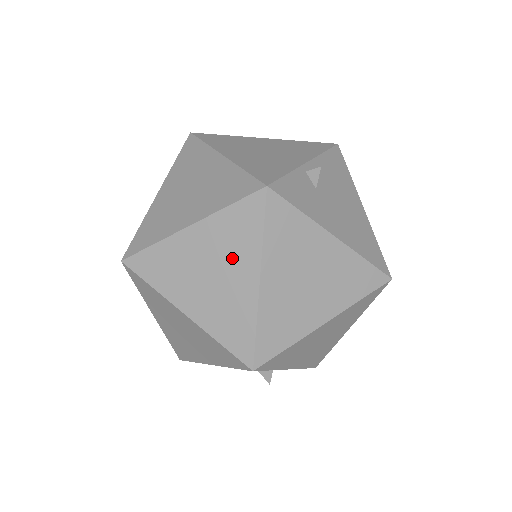
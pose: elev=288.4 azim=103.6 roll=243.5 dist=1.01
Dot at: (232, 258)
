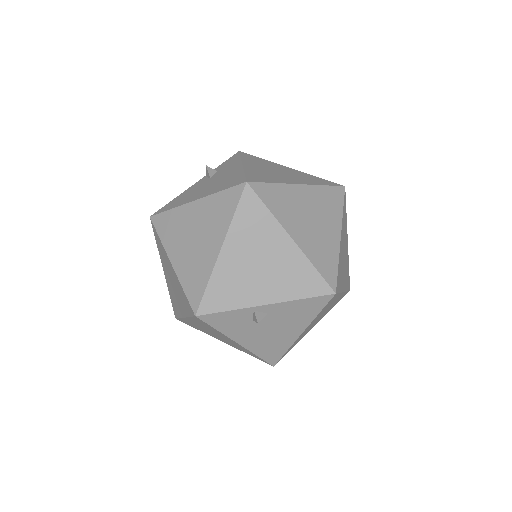
Dot at: (179, 297)
